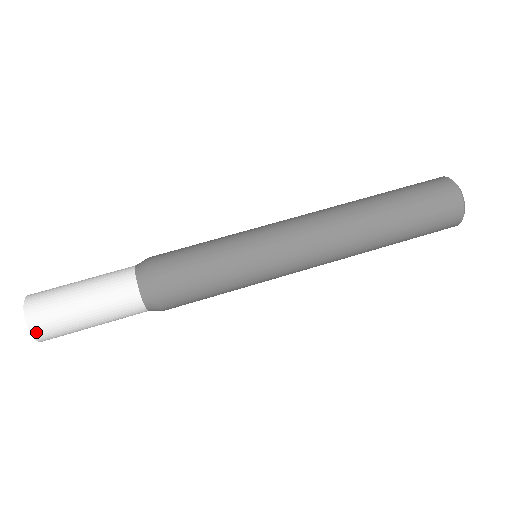
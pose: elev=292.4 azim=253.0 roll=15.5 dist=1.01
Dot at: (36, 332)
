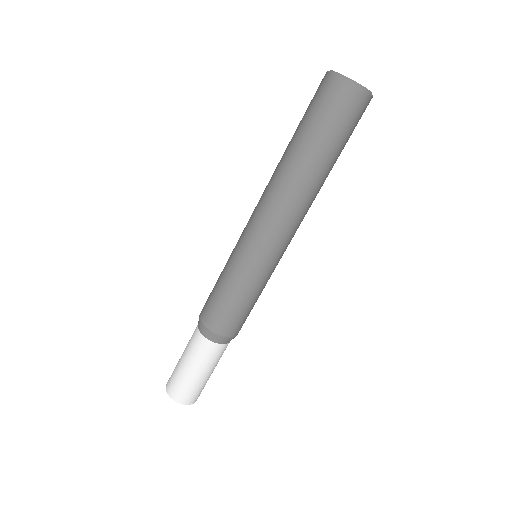
Dot at: (185, 402)
